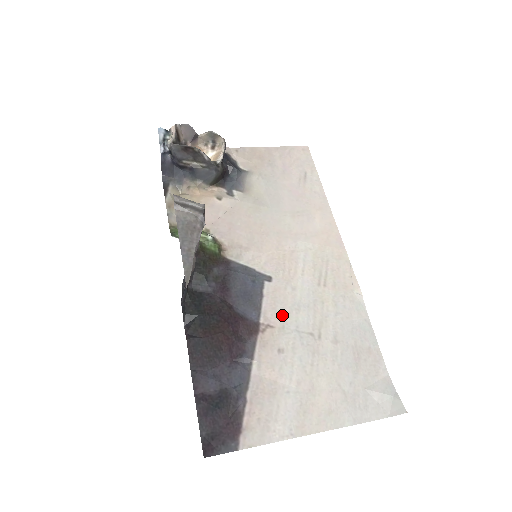
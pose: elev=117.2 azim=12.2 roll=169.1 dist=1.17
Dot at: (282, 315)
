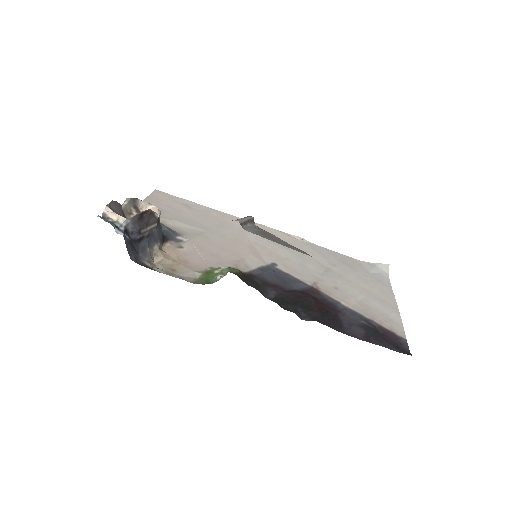
Dot at: (308, 274)
